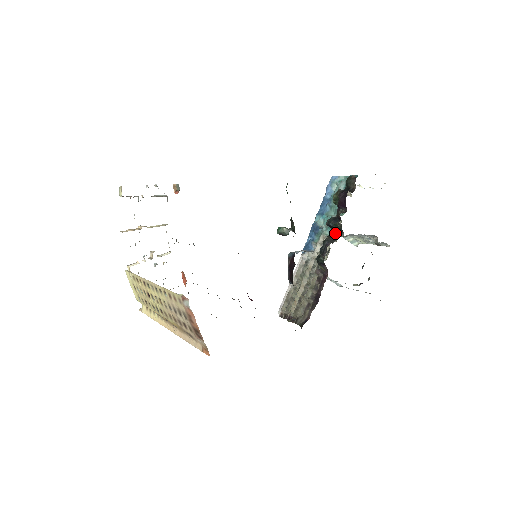
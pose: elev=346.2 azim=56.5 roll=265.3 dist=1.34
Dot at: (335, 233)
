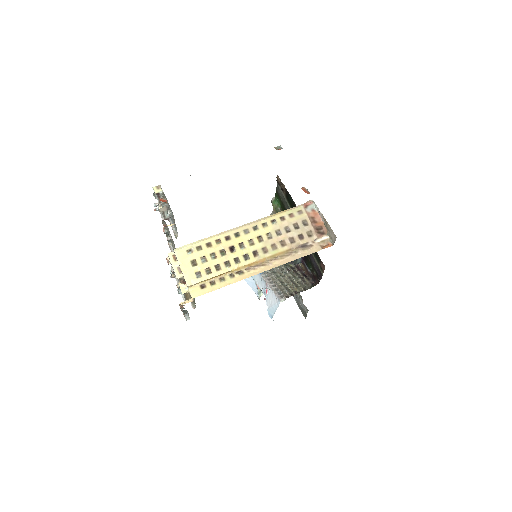
Dot at: occluded
